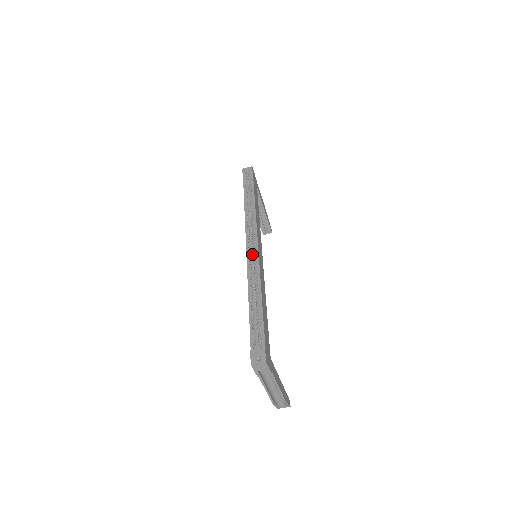
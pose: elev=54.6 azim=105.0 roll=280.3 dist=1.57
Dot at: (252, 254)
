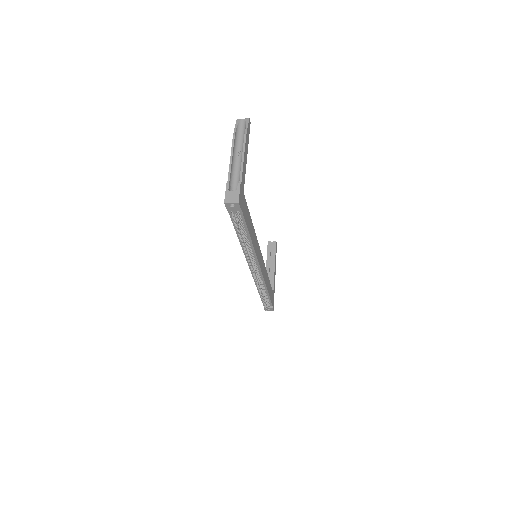
Dot at: (258, 281)
